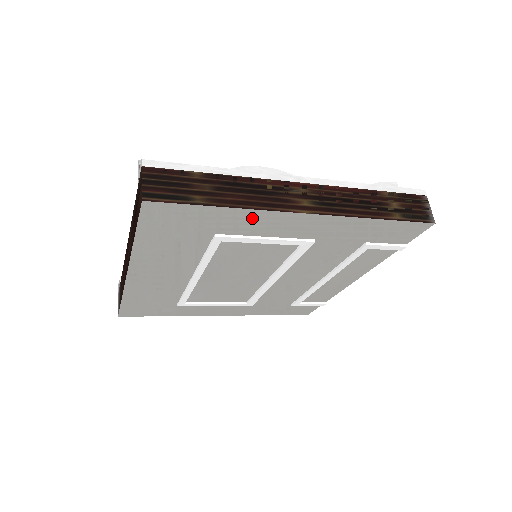
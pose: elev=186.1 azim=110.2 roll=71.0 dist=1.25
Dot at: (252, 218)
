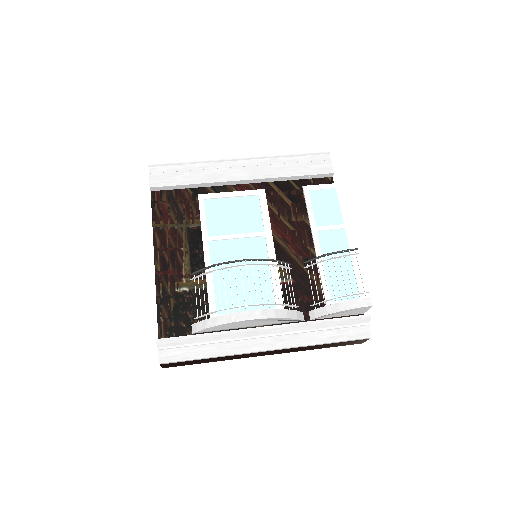
Dot at: occluded
